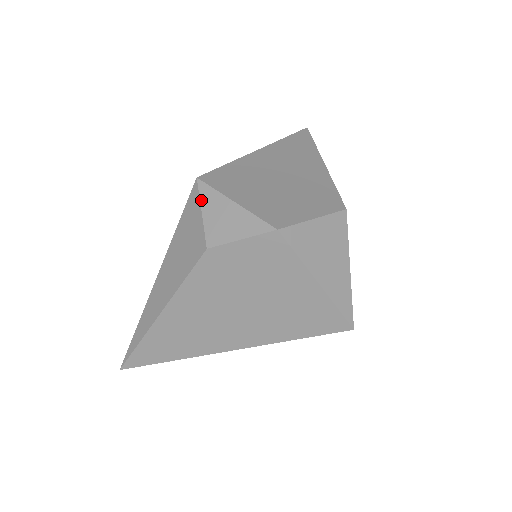
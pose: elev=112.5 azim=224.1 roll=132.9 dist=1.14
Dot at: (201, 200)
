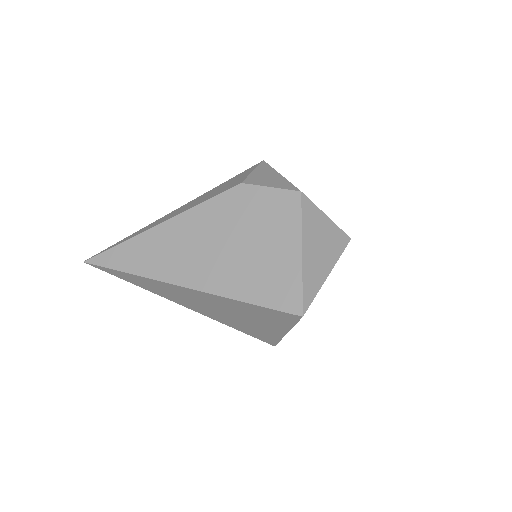
Dot at: (258, 167)
